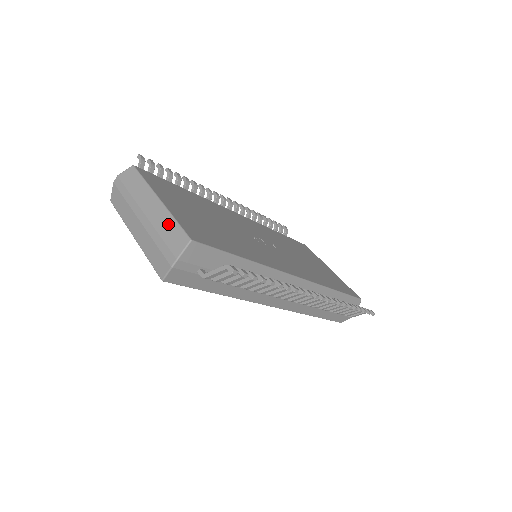
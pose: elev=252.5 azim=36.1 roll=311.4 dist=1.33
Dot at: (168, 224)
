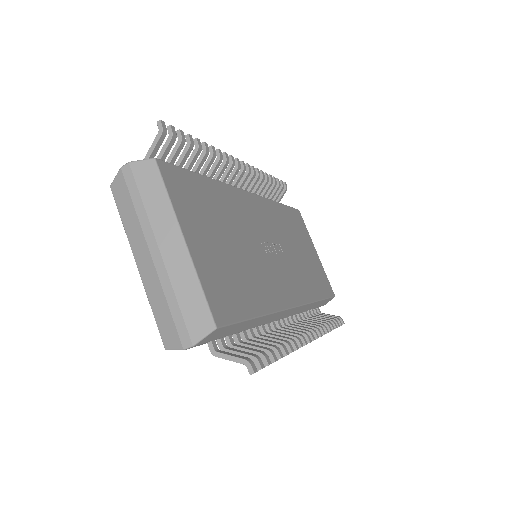
Dot at: (190, 288)
